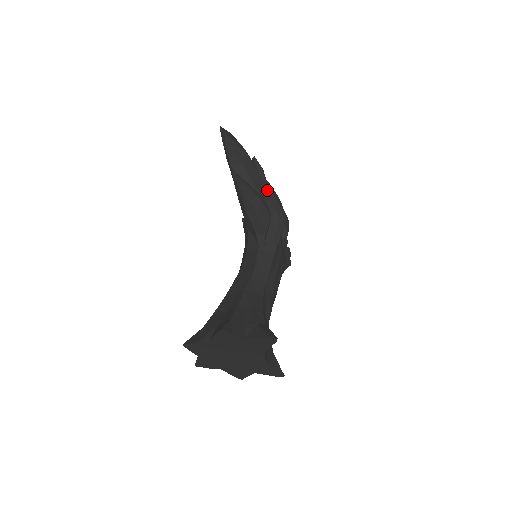
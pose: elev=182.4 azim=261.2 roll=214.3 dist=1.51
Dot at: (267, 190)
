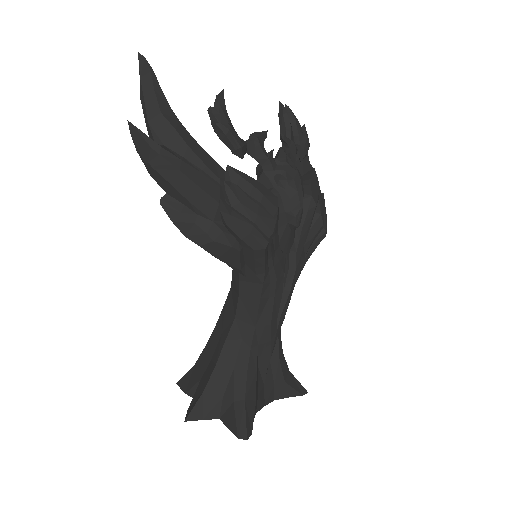
Dot at: (222, 210)
